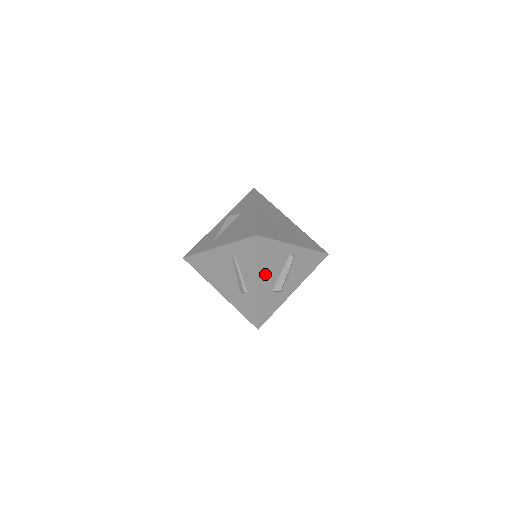
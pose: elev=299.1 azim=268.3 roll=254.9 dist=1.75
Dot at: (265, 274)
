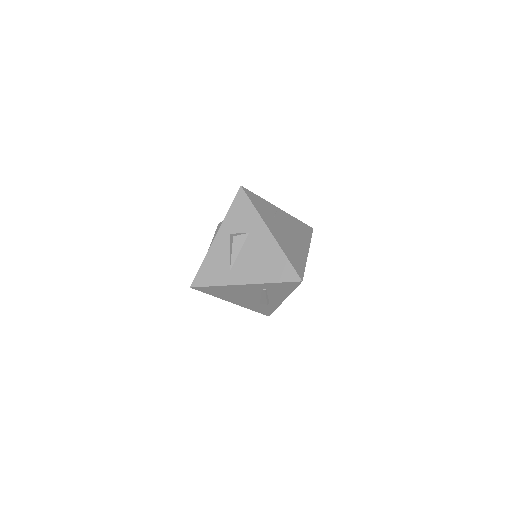
Dot at: occluded
